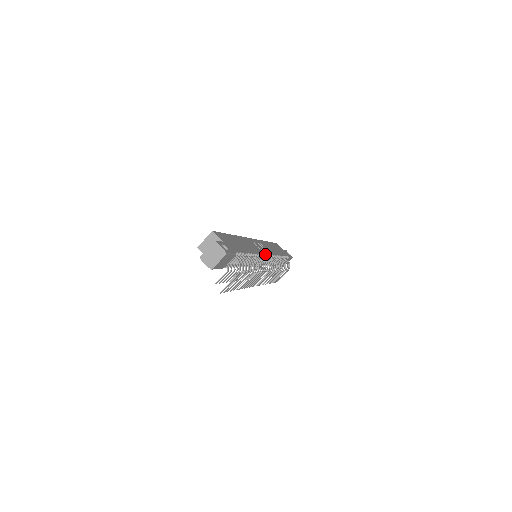
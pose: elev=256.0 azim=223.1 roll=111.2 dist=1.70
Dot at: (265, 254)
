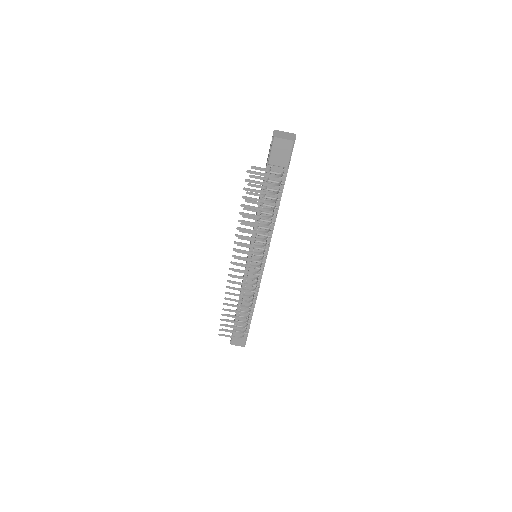
Dot at: occluded
